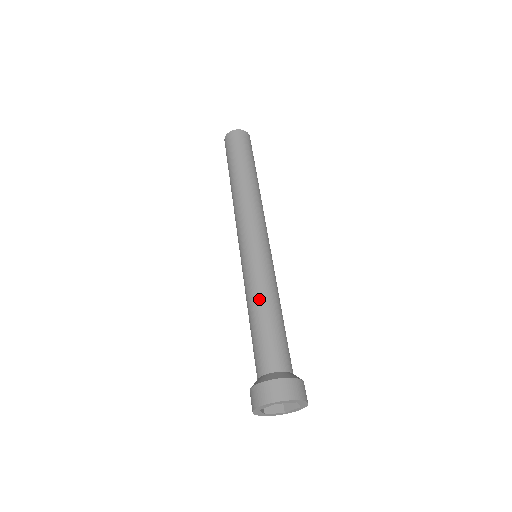
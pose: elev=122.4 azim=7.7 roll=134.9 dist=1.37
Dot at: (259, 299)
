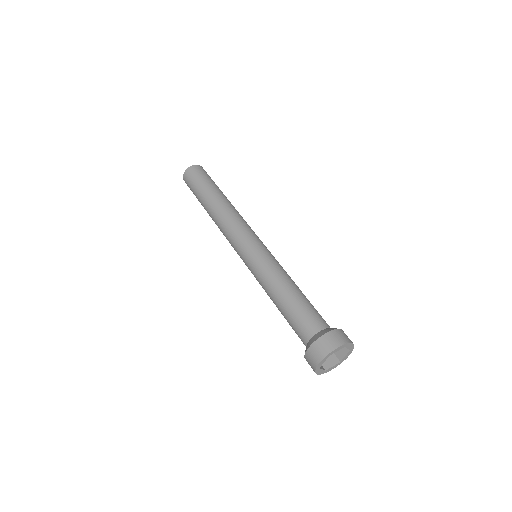
Dot at: (276, 286)
